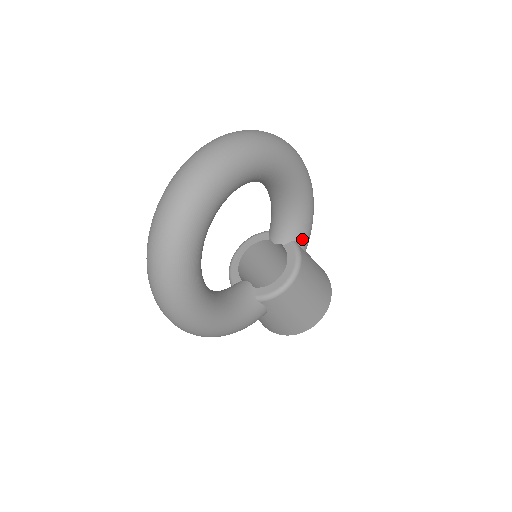
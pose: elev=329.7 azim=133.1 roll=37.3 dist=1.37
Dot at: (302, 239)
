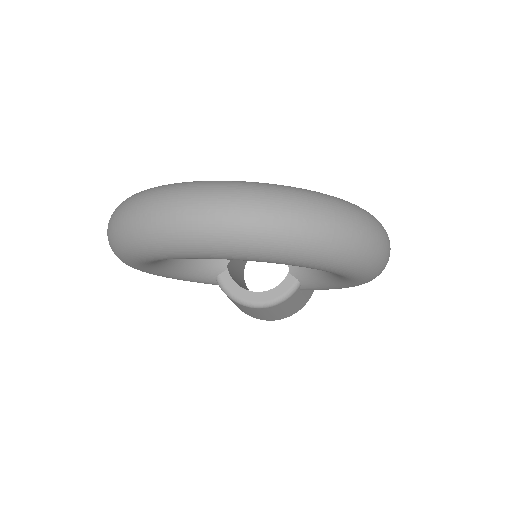
Dot at: (308, 287)
